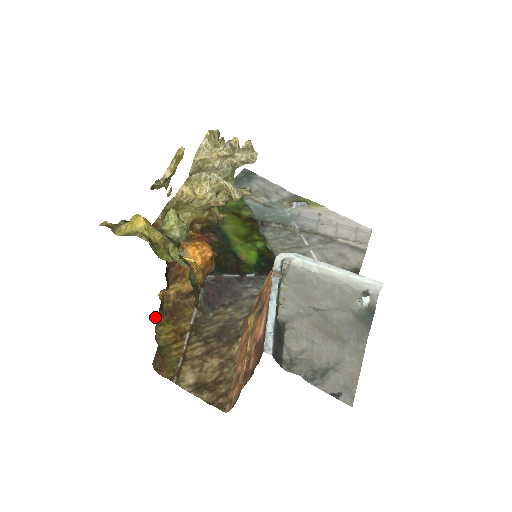
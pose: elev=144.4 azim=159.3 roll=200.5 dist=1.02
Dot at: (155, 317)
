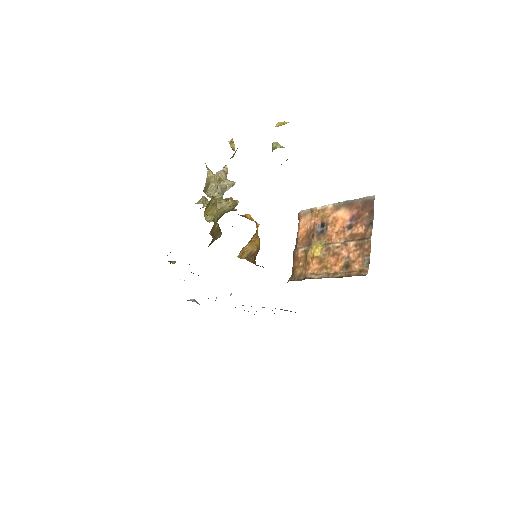
Dot at: occluded
